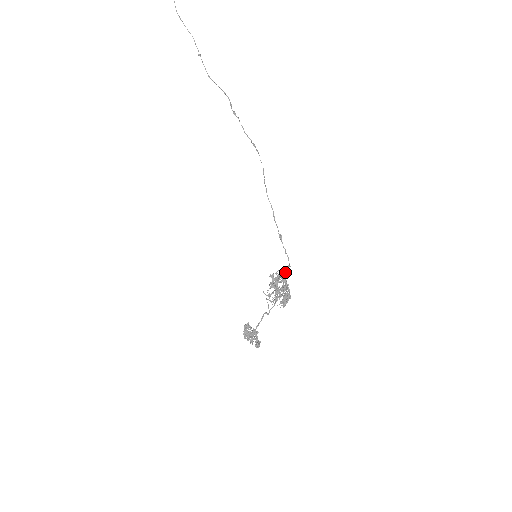
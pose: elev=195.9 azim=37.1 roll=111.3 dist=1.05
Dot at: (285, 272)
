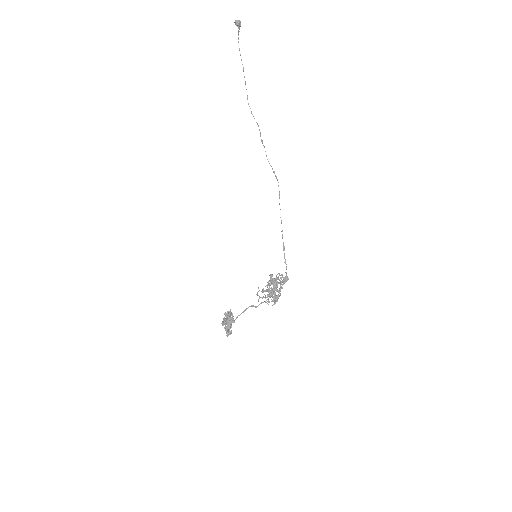
Dot at: occluded
